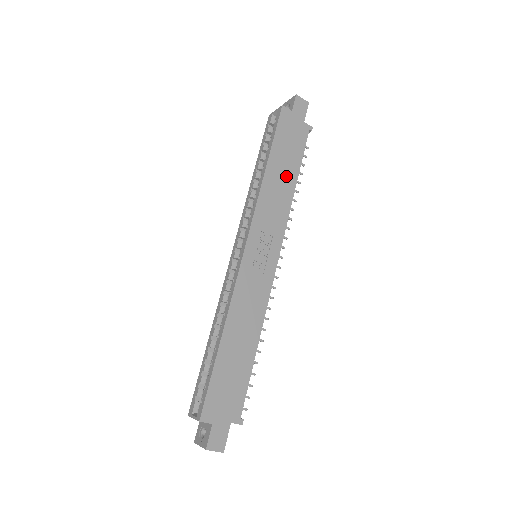
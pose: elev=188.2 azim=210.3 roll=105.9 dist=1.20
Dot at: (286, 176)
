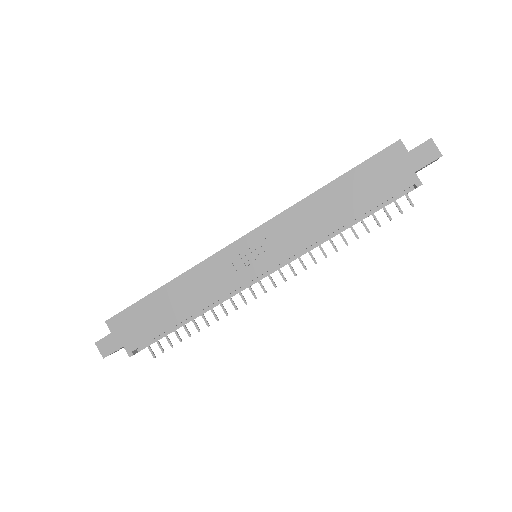
Dot at: (340, 209)
